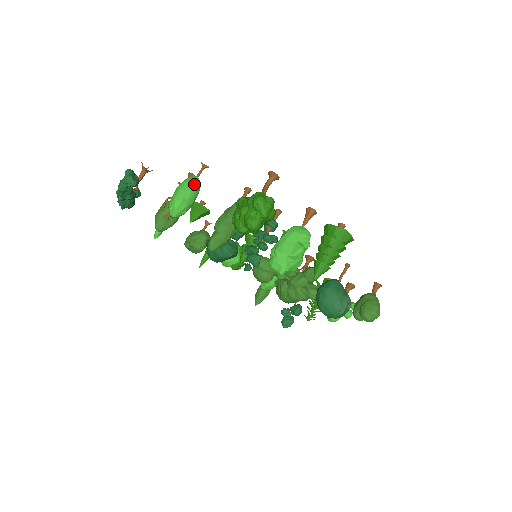
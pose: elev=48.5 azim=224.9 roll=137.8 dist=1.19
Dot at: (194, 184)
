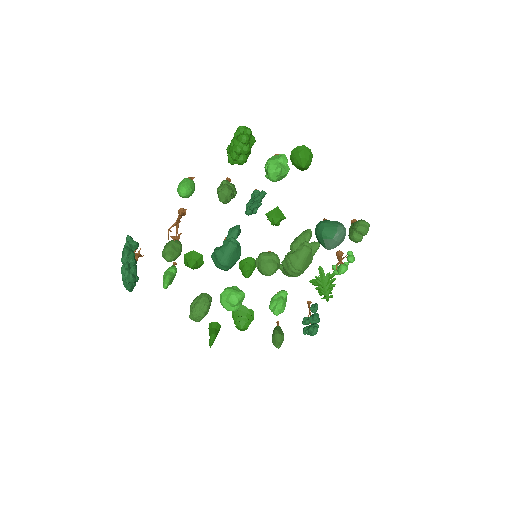
Dot at: (190, 179)
